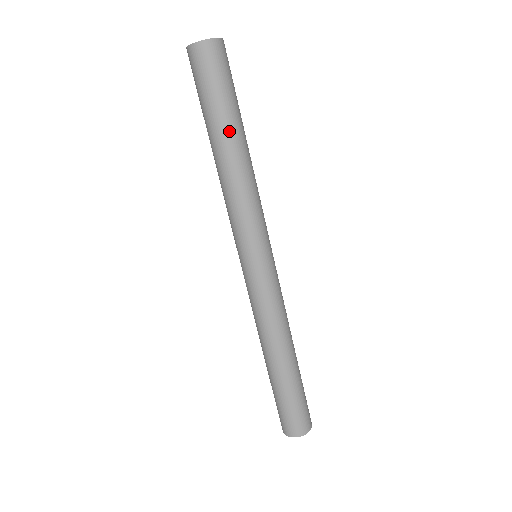
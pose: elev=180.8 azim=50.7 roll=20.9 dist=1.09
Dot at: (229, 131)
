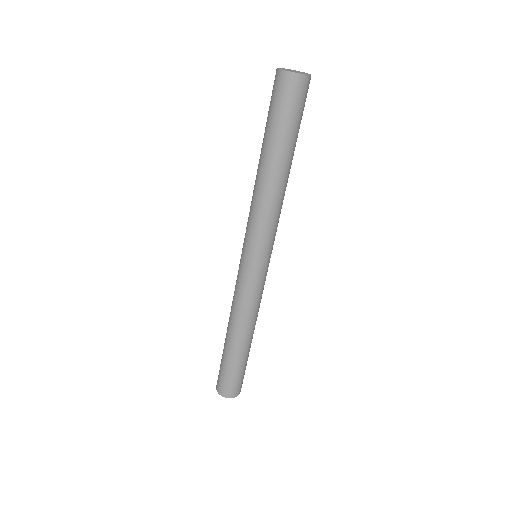
Dot at: (285, 156)
